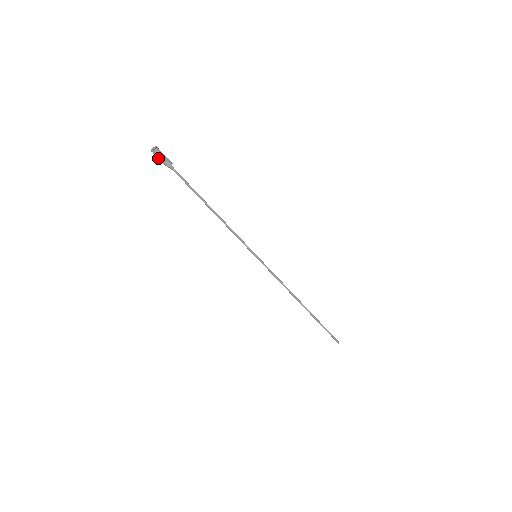
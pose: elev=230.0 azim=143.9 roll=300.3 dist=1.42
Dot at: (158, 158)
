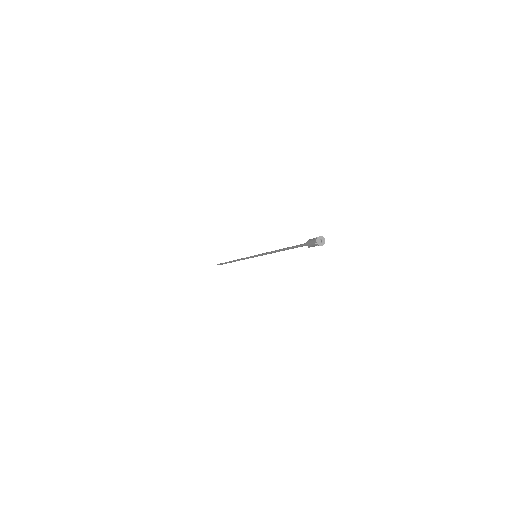
Dot at: (314, 246)
